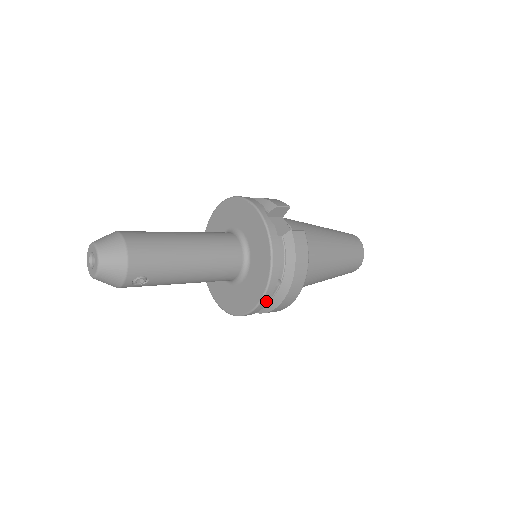
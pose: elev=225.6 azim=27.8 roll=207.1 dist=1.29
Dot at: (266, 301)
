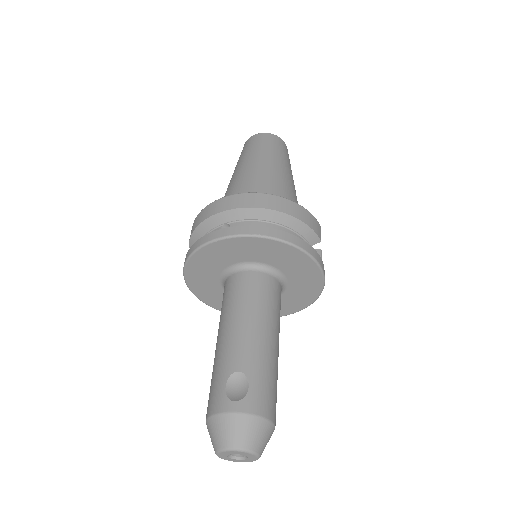
Dot at: occluded
